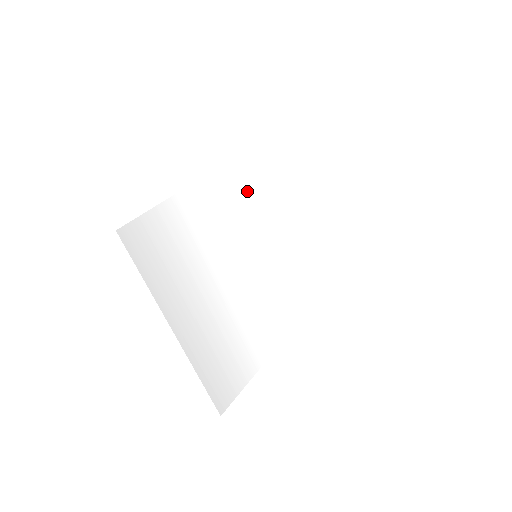
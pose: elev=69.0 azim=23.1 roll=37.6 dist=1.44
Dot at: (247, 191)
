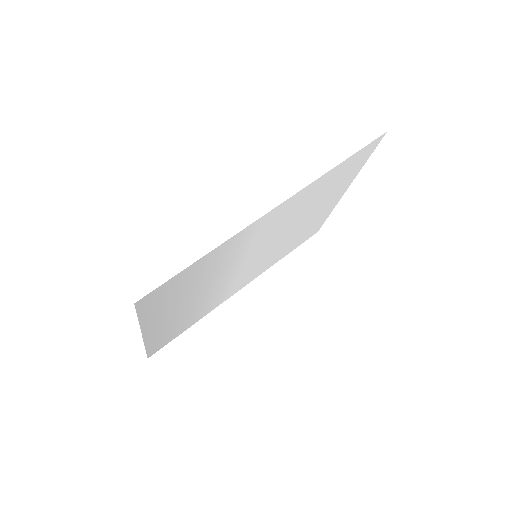
Dot at: (293, 209)
